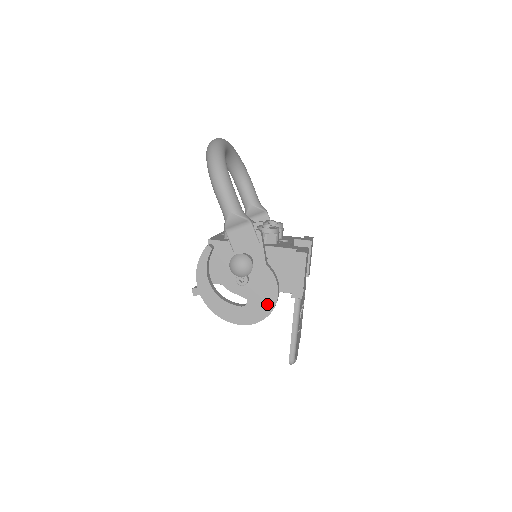
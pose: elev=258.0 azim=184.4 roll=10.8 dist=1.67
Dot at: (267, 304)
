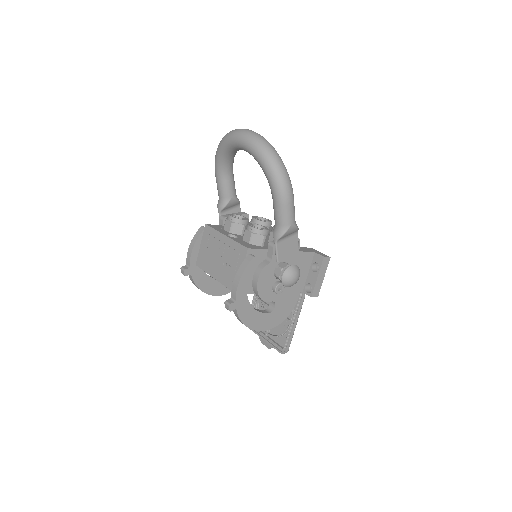
Dot at: (289, 306)
